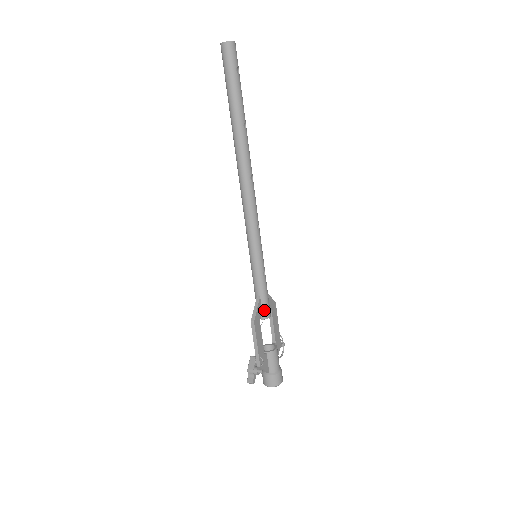
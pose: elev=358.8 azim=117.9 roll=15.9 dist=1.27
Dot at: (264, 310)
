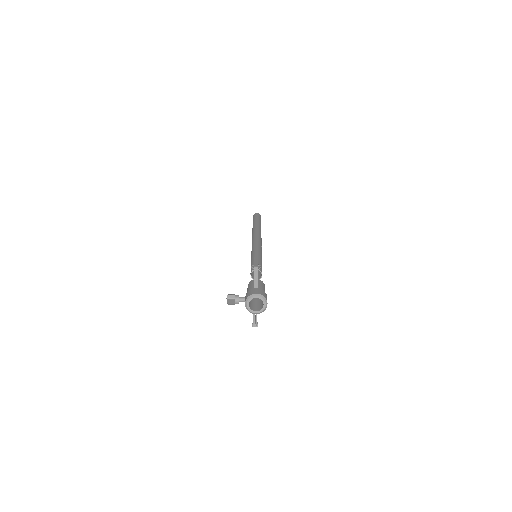
Dot at: occluded
